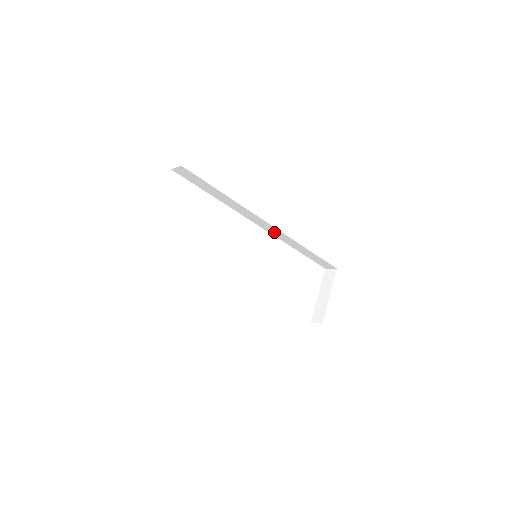
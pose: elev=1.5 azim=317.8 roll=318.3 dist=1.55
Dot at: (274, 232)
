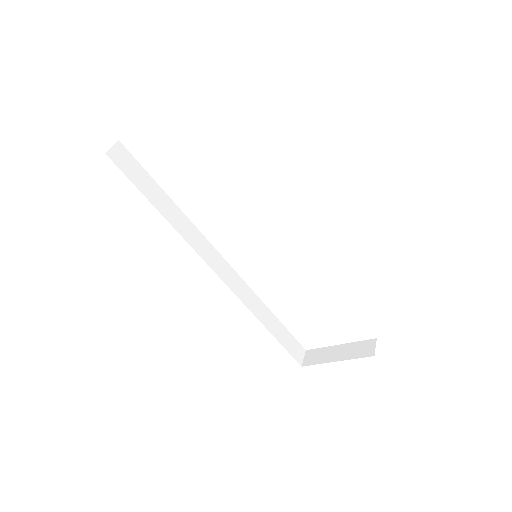
Dot at: occluded
